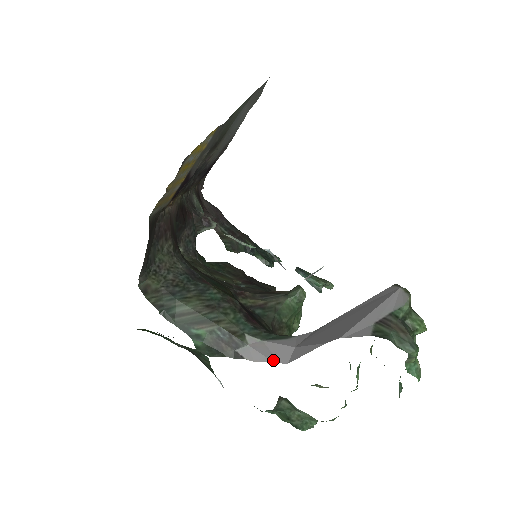
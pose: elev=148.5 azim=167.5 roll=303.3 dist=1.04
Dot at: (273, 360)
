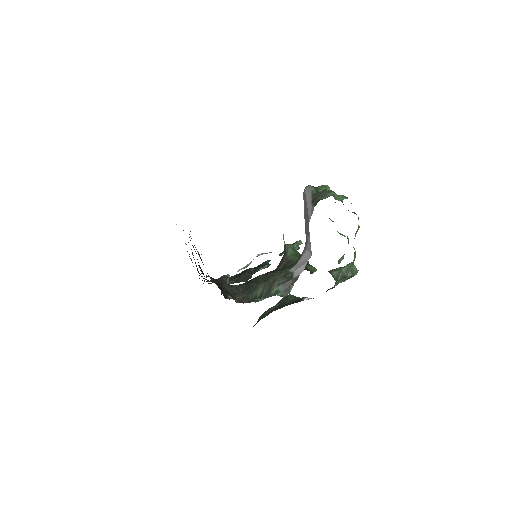
Dot at: (307, 261)
